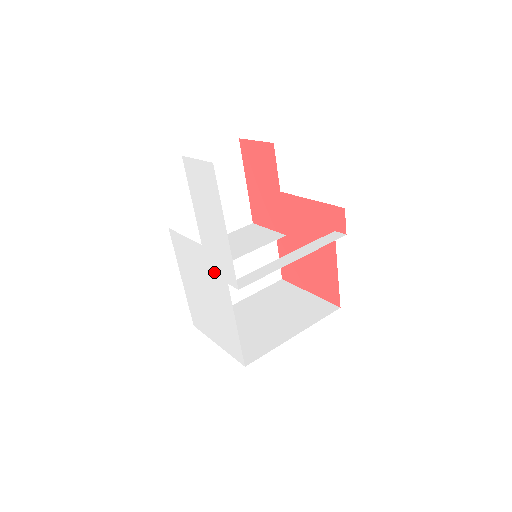
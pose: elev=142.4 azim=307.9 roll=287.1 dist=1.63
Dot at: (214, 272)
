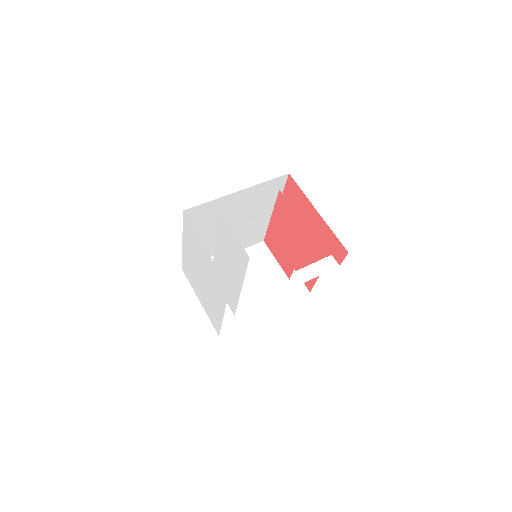
Dot at: (217, 283)
